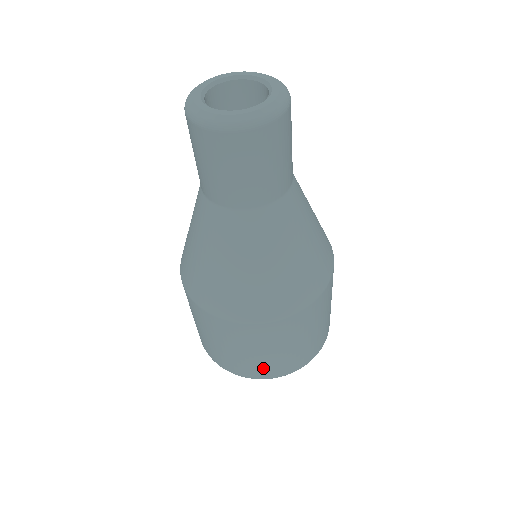
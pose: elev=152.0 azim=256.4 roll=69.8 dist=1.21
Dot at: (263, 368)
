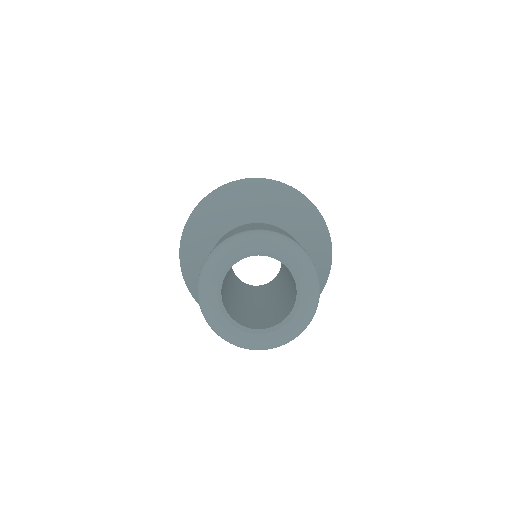
Dot at: occluded
